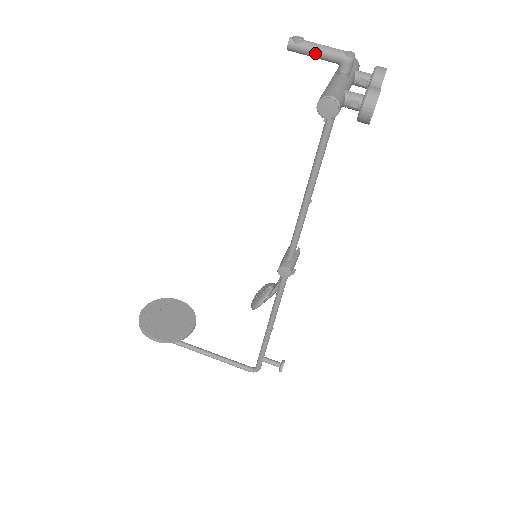
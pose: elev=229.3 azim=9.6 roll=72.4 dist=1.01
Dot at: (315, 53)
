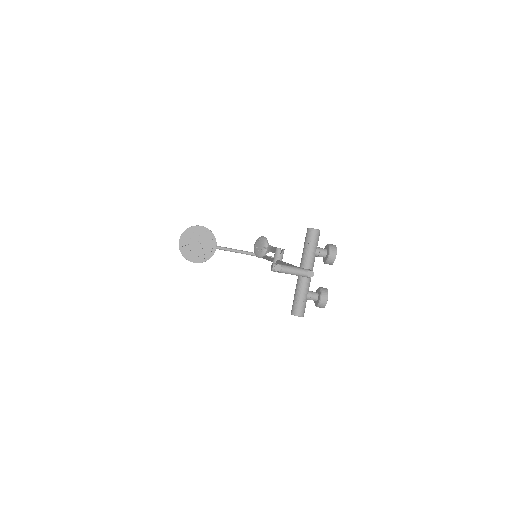
Dot at: occluded
